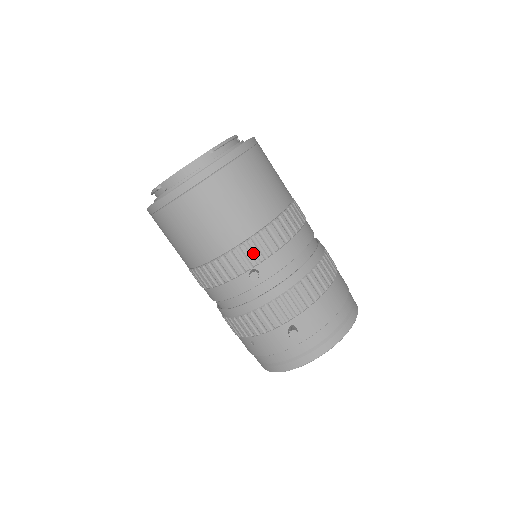
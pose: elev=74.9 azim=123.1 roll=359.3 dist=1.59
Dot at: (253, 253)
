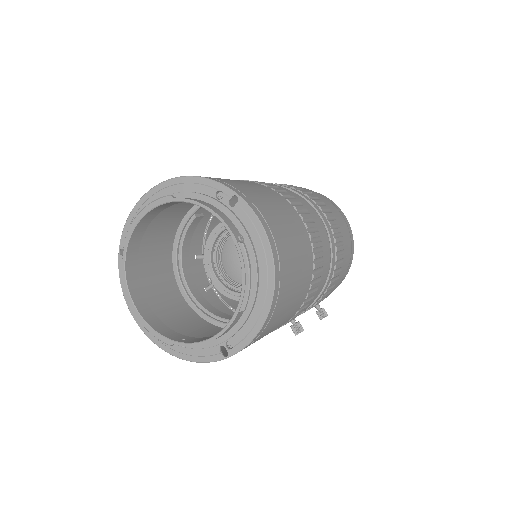
Dot at: occluded
